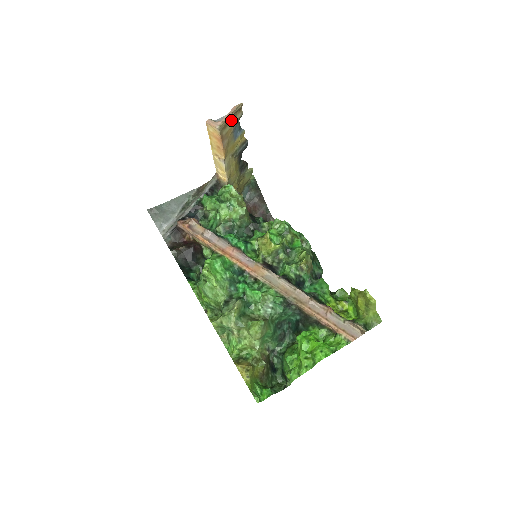
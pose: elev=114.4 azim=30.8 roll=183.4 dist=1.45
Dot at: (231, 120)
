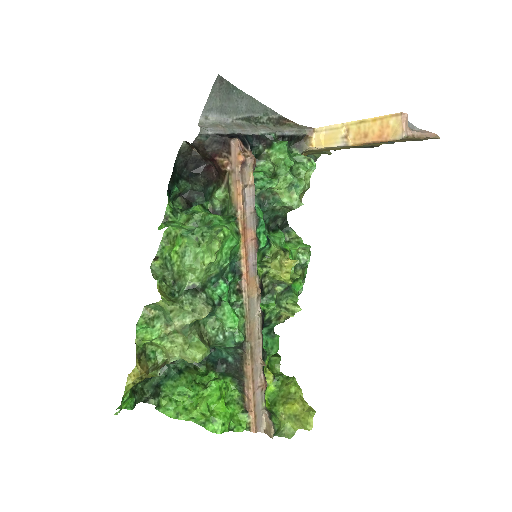
Dot at: (415, 139)
